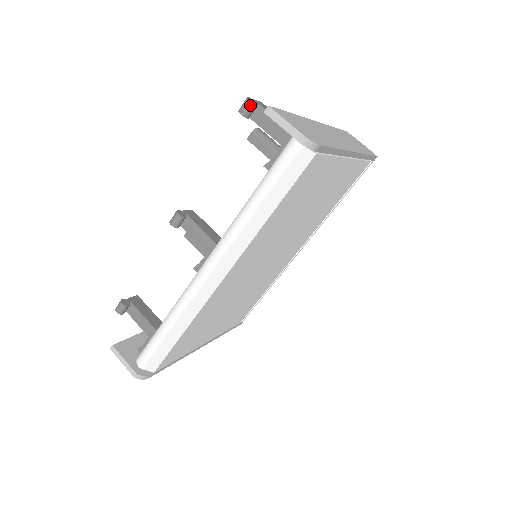
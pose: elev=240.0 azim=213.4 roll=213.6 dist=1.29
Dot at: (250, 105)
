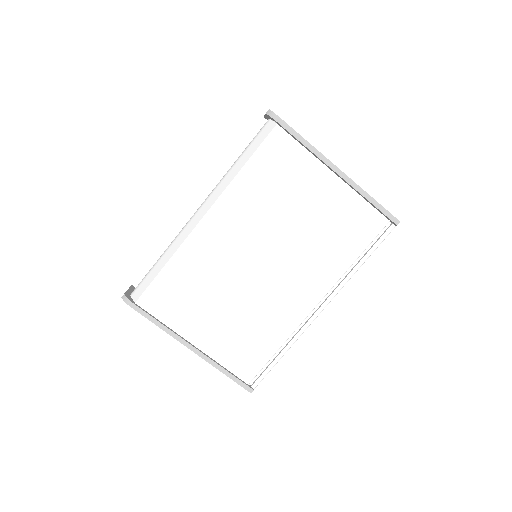
Dot at: occluded
